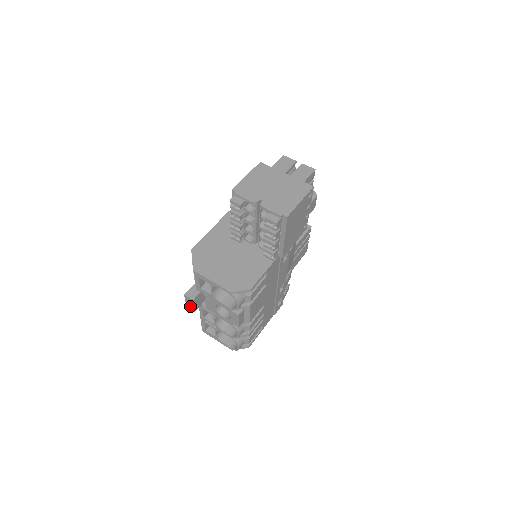
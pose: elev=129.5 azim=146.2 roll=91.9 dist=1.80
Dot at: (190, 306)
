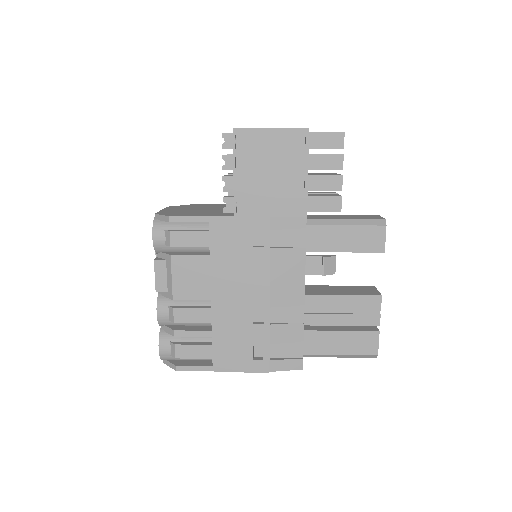
Dot at: occluded
